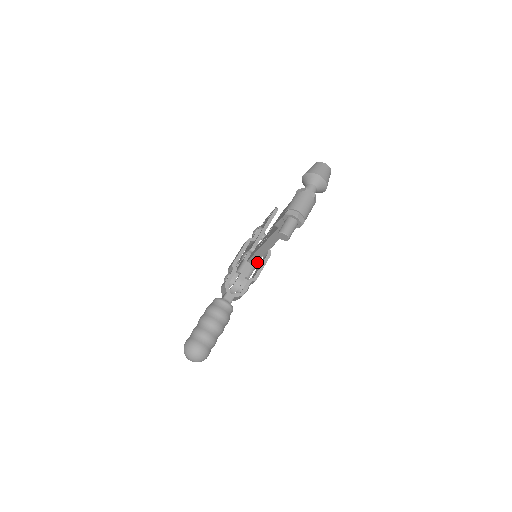
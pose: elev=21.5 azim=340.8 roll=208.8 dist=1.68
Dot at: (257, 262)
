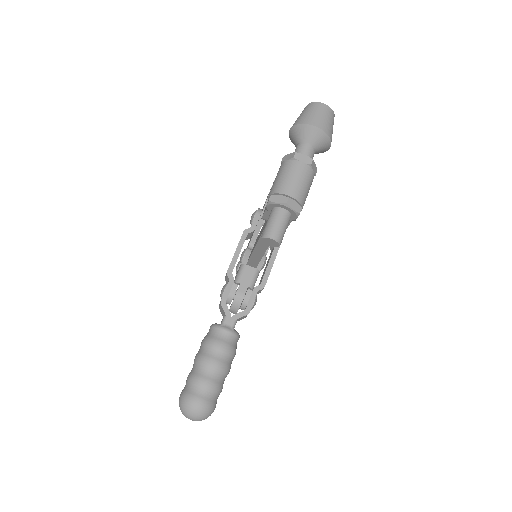
Dot at: (261, 261)
